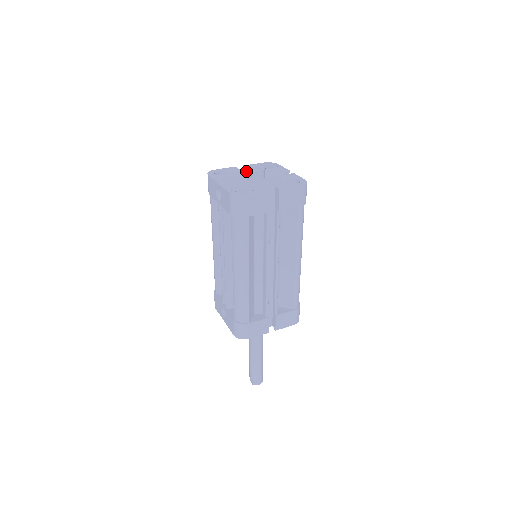
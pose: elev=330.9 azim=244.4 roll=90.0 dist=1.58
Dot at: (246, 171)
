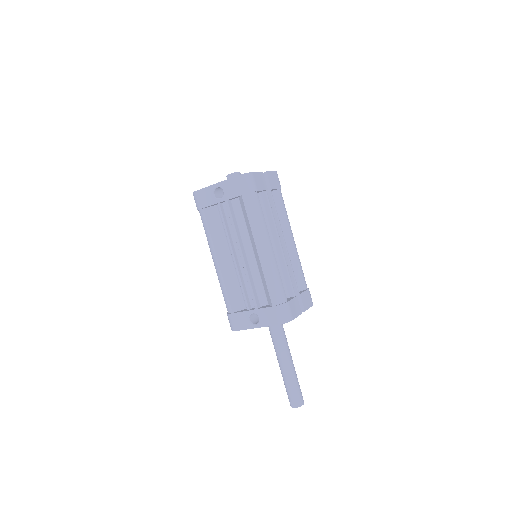
Dot at: occluded
